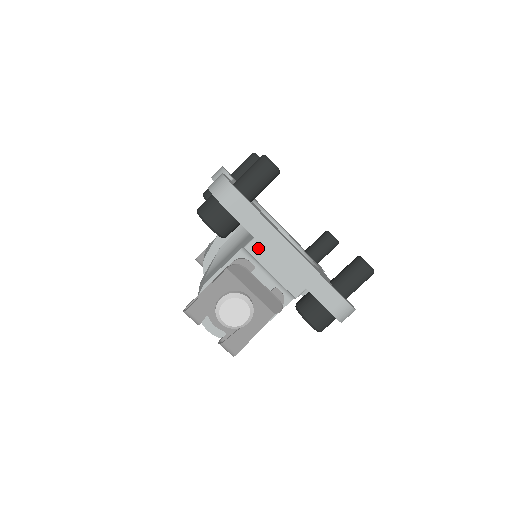
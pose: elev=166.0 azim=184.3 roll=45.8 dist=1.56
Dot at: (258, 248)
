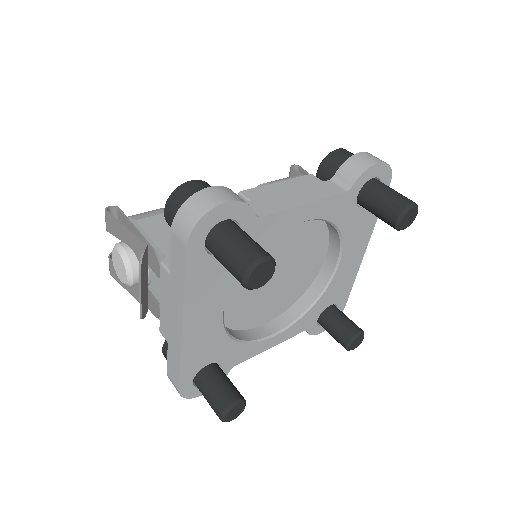
Dot at: (166, 280)
